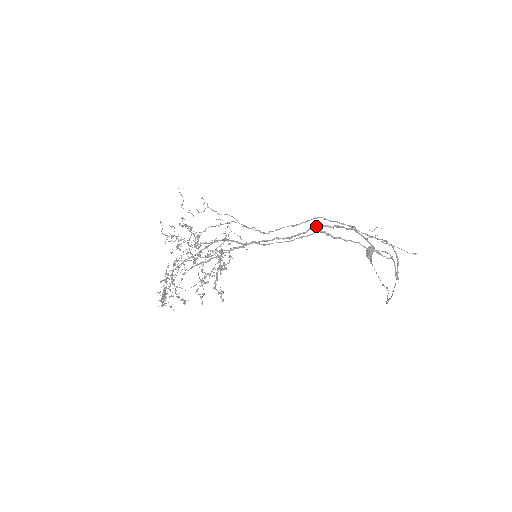
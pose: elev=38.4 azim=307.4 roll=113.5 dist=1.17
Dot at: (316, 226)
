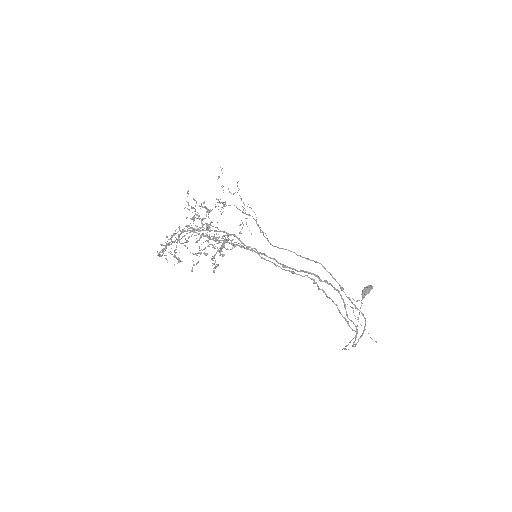
Dot at: (309, 272)
